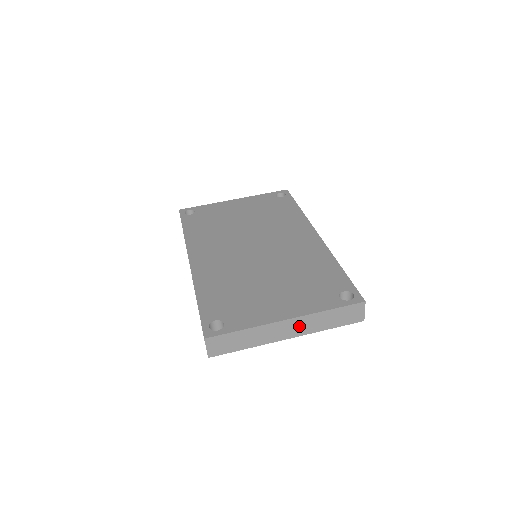
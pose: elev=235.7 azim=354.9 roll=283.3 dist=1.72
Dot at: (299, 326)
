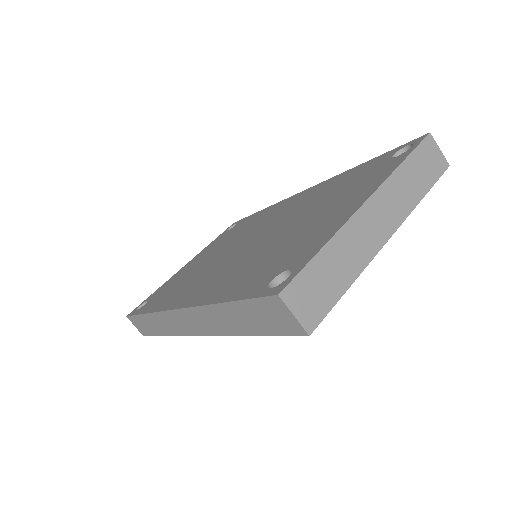
Dot at: (388, 207)
